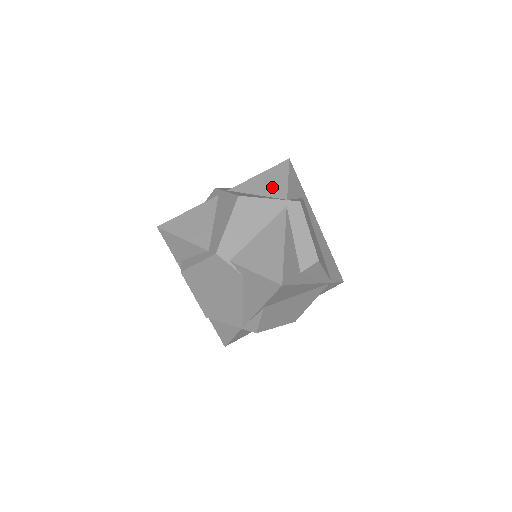
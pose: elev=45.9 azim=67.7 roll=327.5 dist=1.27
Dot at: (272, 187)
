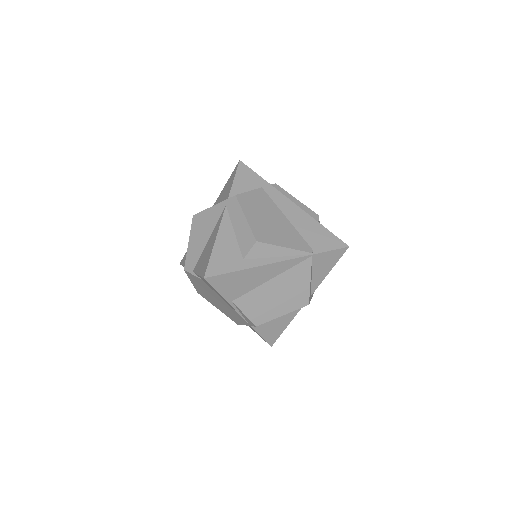
Dot at: (225, 193)
